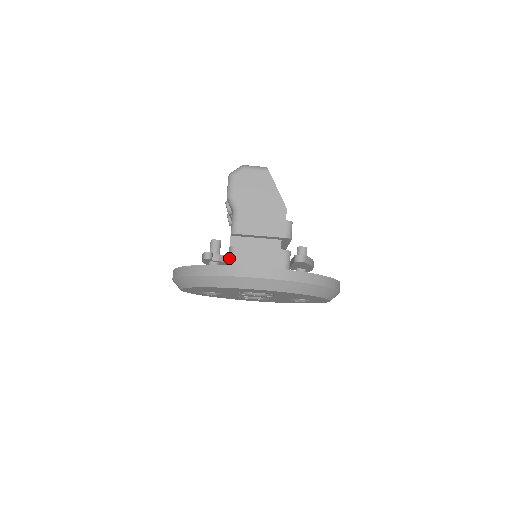
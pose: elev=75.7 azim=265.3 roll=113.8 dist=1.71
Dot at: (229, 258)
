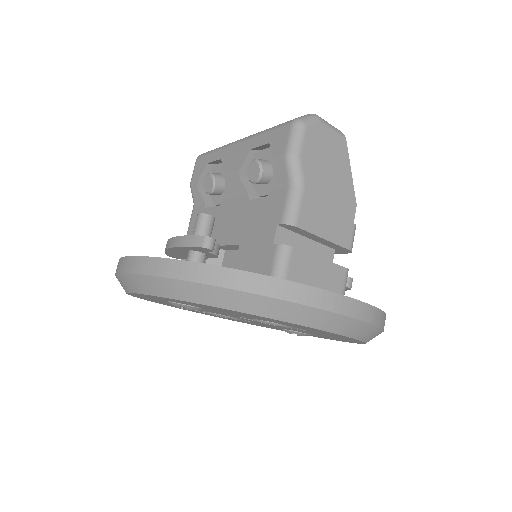
Dot at: (277, 265)
